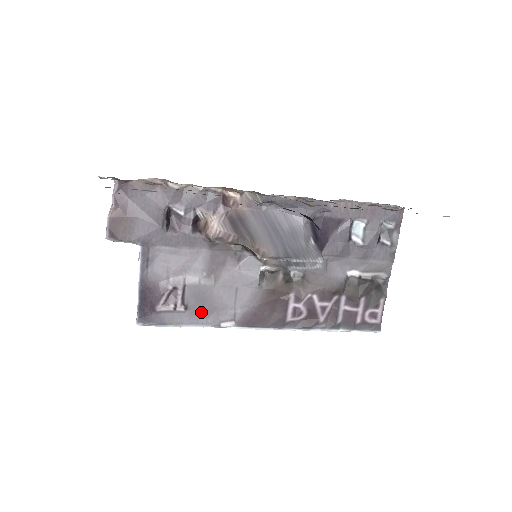
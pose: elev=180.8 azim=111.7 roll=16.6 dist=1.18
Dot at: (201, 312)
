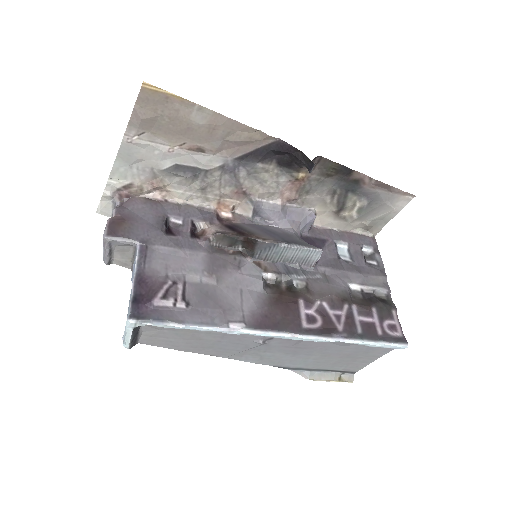
Dot at: (205, 311)
